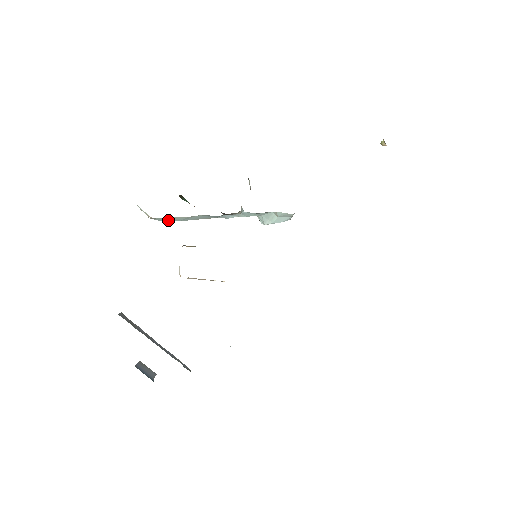
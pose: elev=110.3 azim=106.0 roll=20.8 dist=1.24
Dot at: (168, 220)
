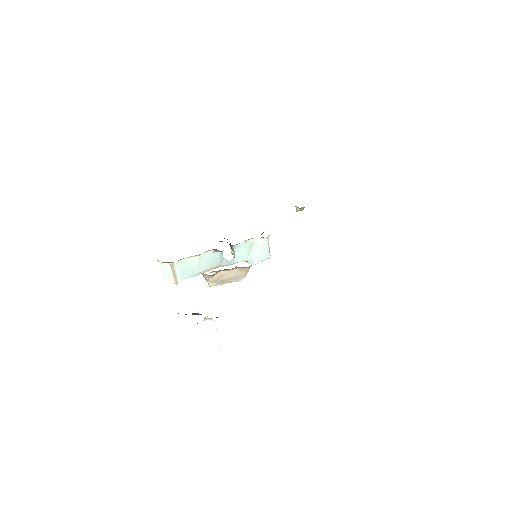
Dot at: (187, 271)
